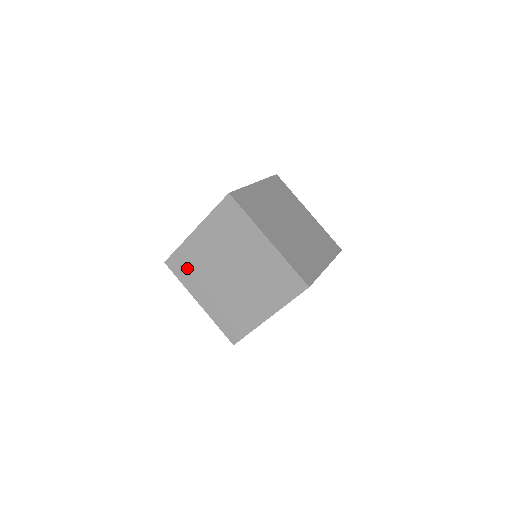
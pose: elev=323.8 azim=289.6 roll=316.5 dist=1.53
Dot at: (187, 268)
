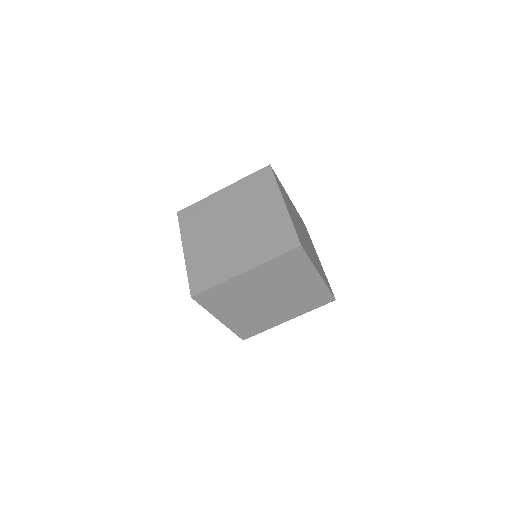
Dot at: (194, 219)
